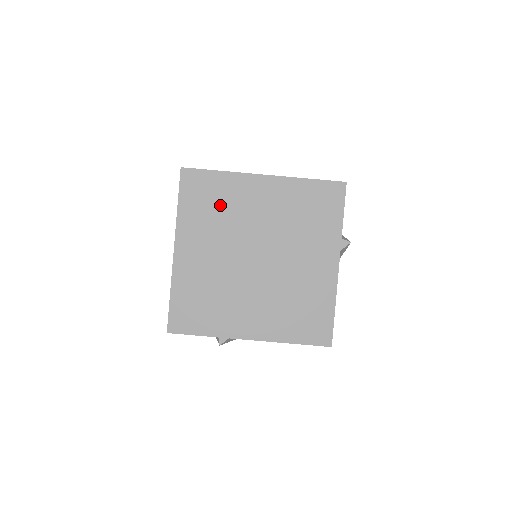
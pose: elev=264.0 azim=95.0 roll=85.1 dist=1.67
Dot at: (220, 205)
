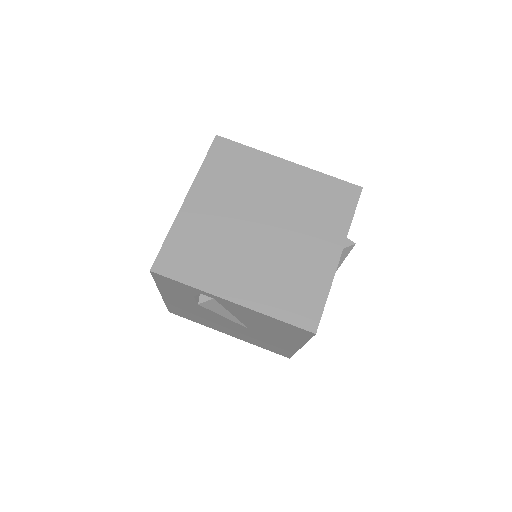
Dot at: (242, 173)
